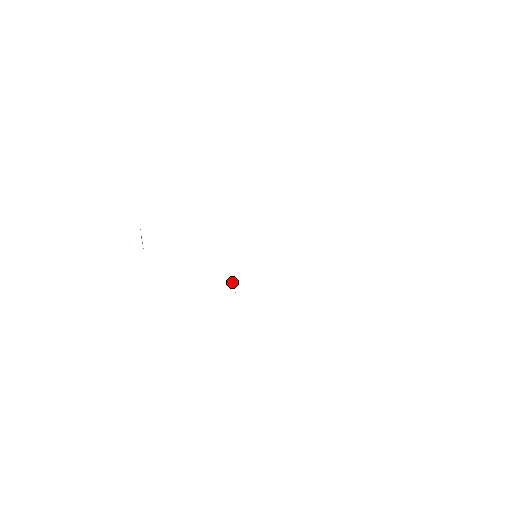
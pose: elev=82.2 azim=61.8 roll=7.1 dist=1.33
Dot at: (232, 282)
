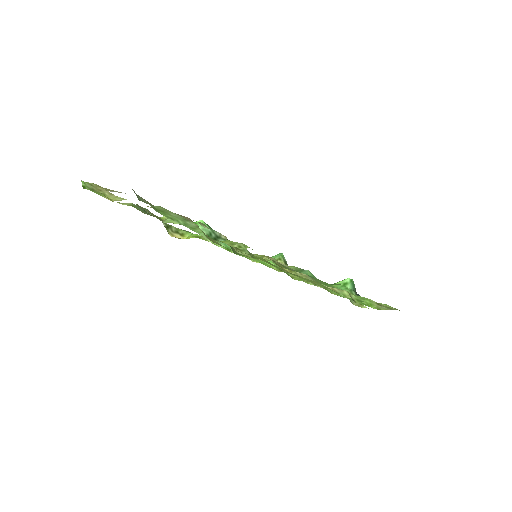
Dot at: occluded
